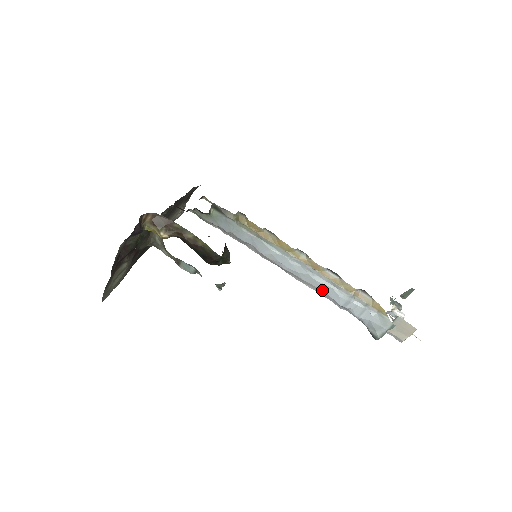
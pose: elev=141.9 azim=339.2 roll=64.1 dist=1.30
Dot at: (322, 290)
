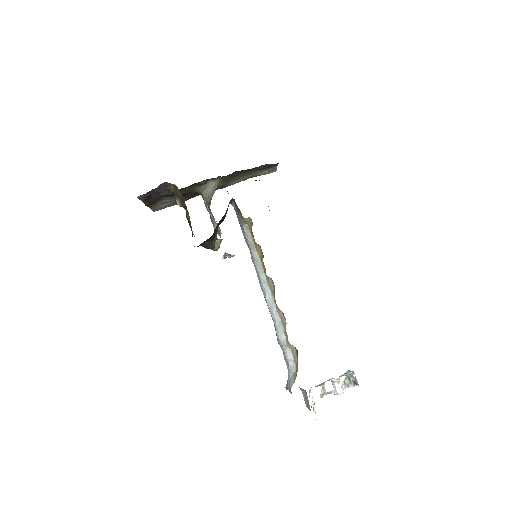
Dot at: (273, 321)
